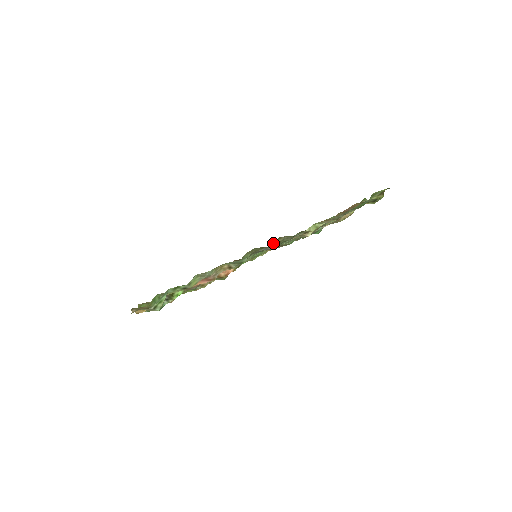
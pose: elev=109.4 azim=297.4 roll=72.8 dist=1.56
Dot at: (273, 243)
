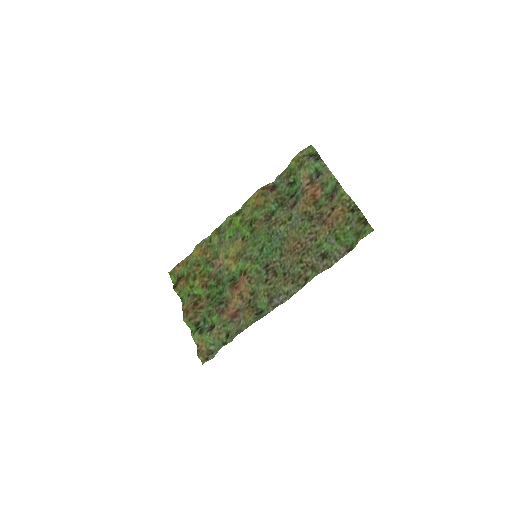
Dot at: (281, 290)
